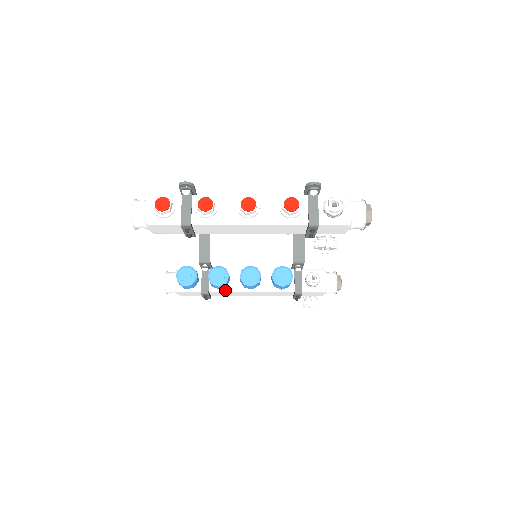
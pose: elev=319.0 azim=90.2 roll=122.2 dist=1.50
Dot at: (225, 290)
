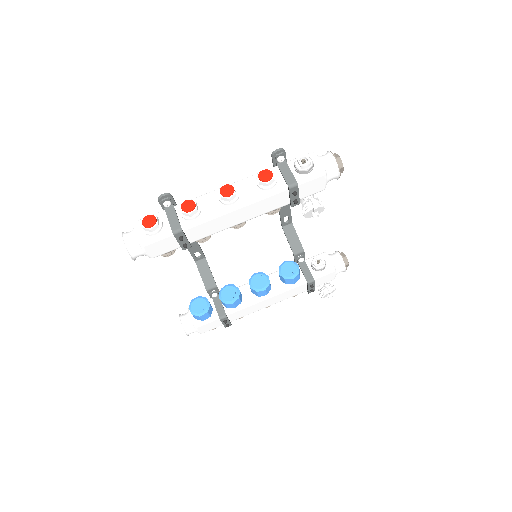
Dot at: (241, 307)
